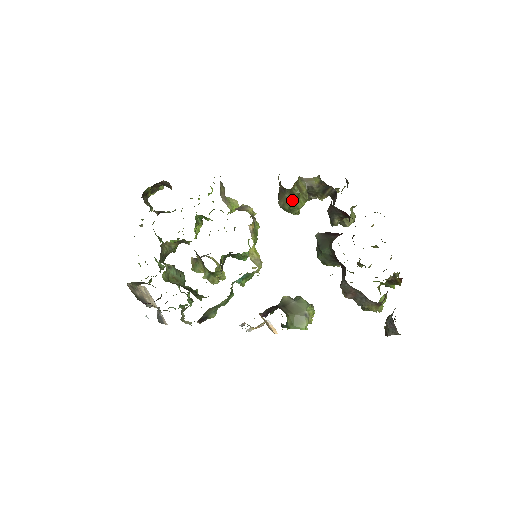
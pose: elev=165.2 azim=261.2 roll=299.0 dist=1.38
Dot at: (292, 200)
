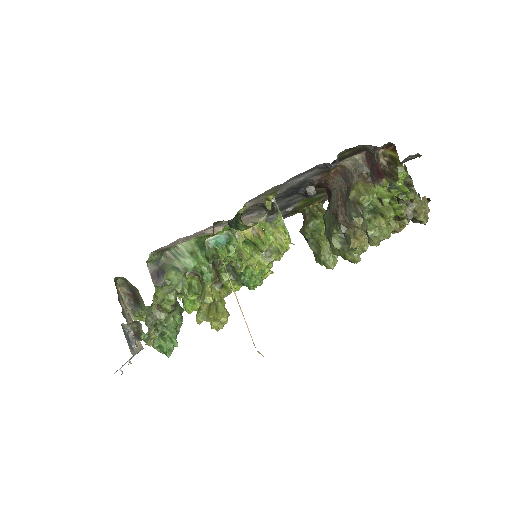
Dot at: (311, 220)
